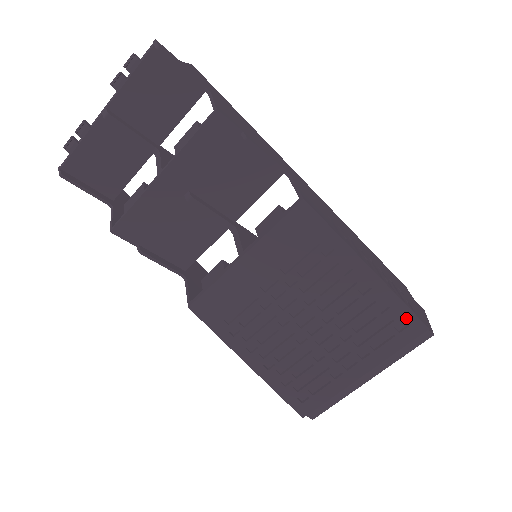
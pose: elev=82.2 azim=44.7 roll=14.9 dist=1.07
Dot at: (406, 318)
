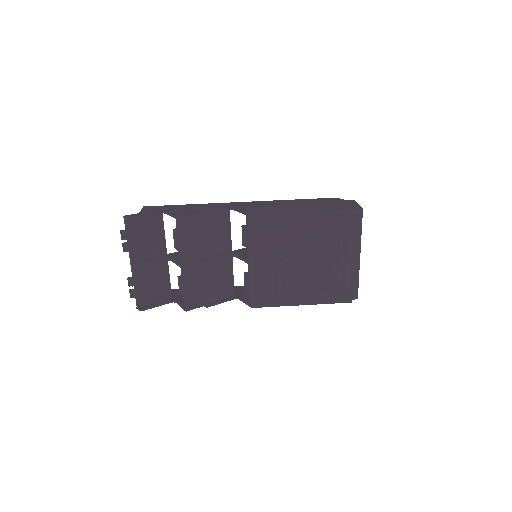
Dot at: (343, 215)
